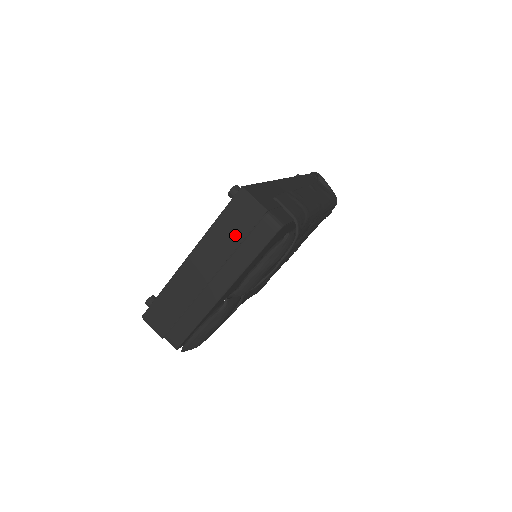
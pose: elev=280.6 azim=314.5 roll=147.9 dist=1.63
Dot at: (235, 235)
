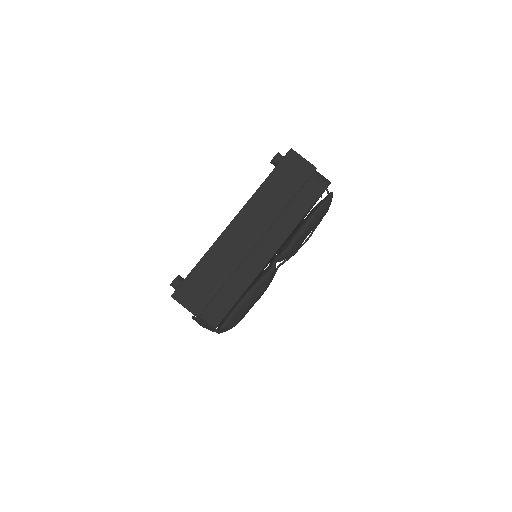
Dot at: (285, 193)
